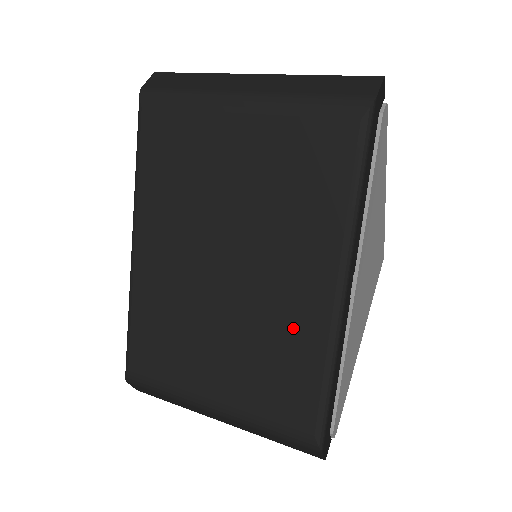
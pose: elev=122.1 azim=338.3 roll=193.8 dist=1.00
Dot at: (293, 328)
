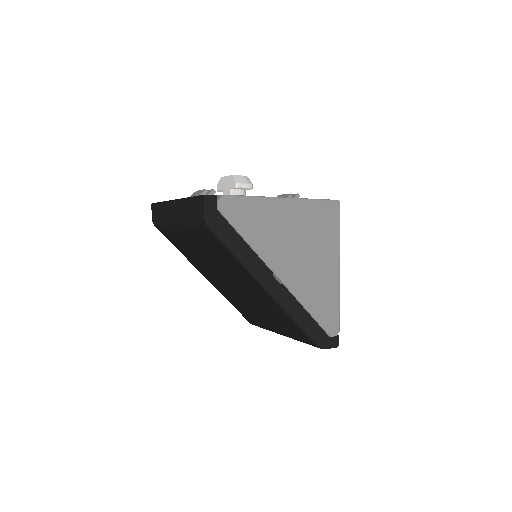
Dot at: (270, 306)
